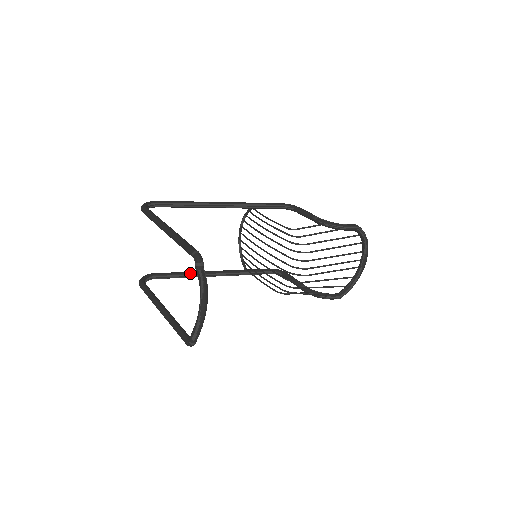
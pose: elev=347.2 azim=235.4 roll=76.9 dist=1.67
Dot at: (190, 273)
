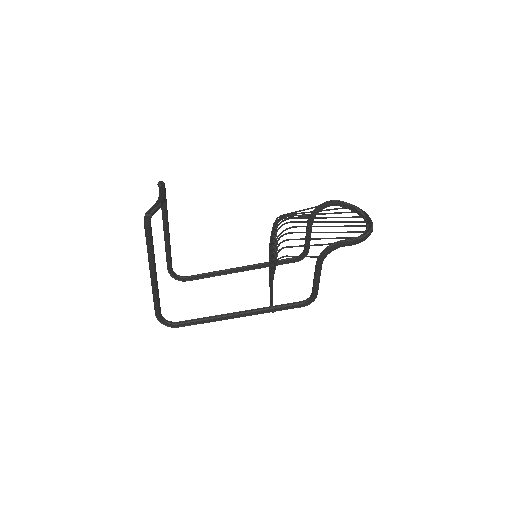
Dot at: (211, 316)
